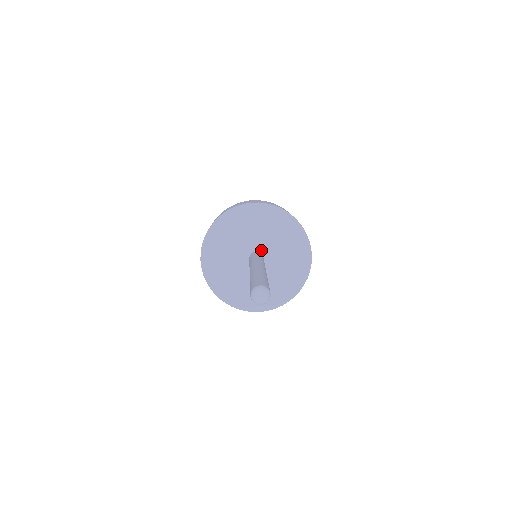
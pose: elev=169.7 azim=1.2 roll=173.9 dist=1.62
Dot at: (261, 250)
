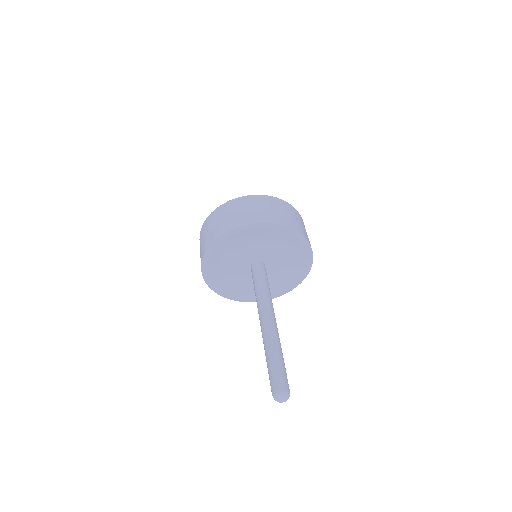
Dot at: (262, 259)
